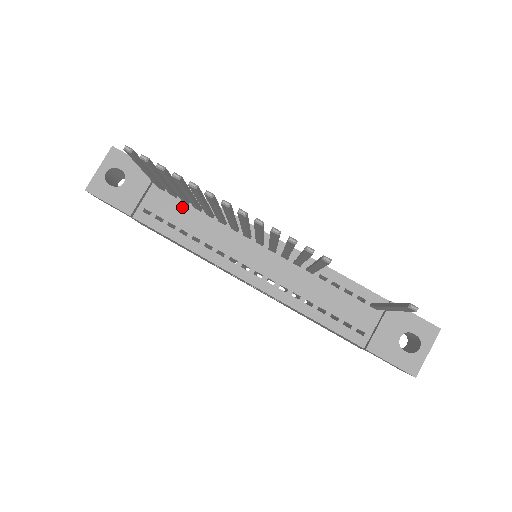
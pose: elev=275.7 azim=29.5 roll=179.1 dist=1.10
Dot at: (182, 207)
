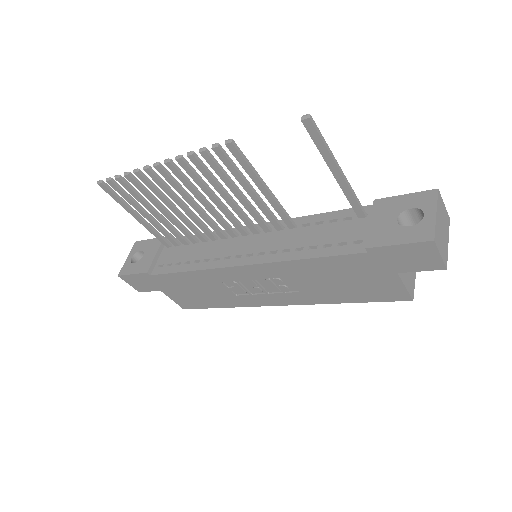
Dot at: (185, 248)
